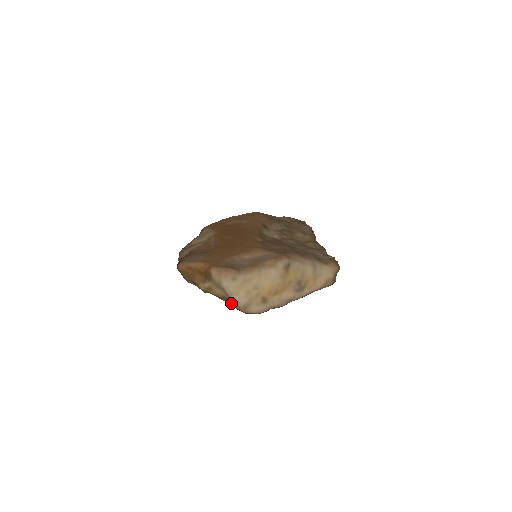
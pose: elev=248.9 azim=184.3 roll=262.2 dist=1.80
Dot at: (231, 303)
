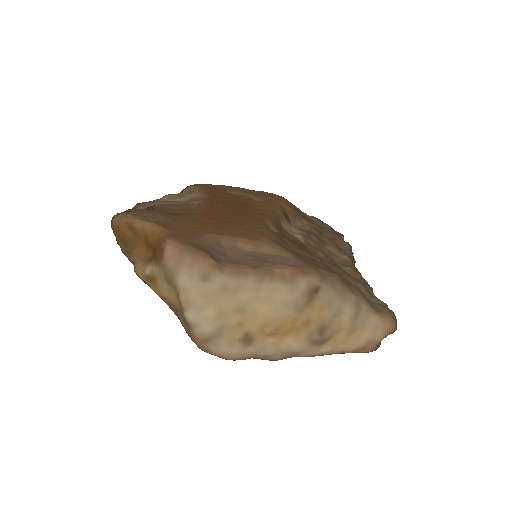
Dot at: (182, 321)
